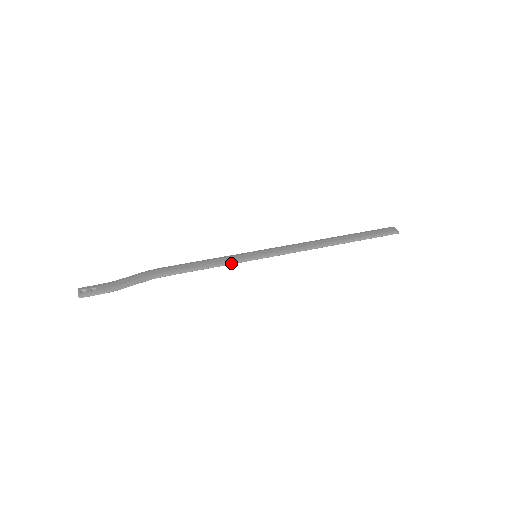
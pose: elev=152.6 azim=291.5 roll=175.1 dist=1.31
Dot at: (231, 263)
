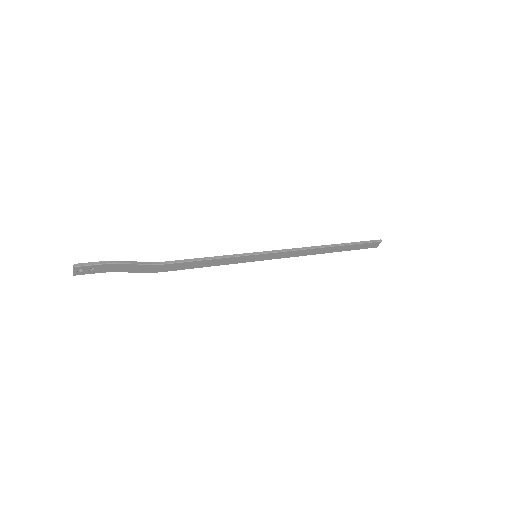
Dot at: (232, 256)
